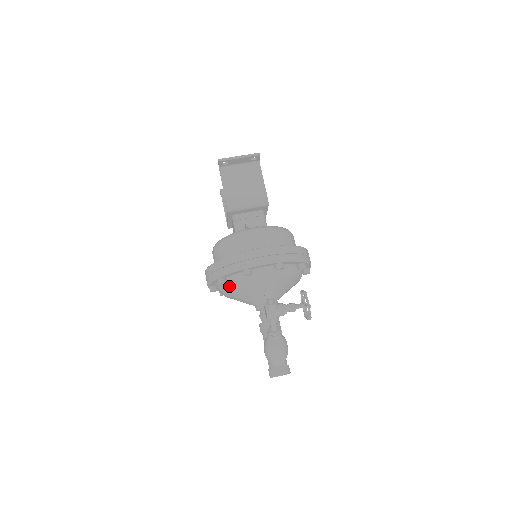
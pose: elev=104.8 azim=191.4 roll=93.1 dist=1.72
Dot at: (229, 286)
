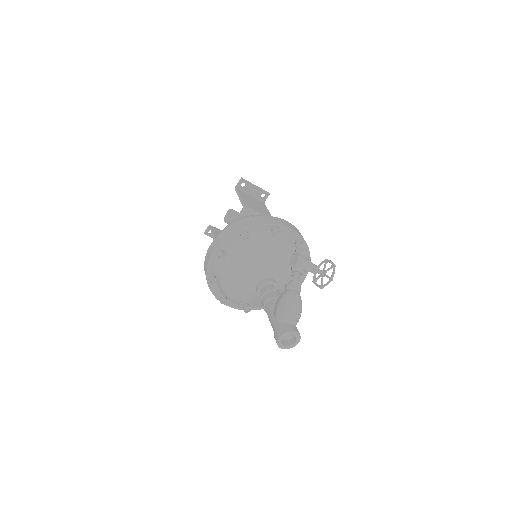
Dot at: (249, 243)
